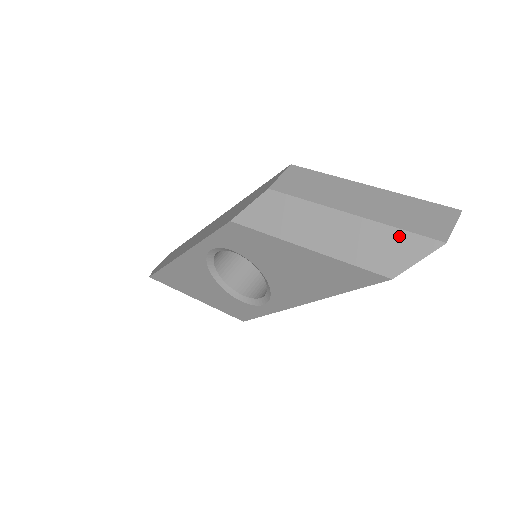
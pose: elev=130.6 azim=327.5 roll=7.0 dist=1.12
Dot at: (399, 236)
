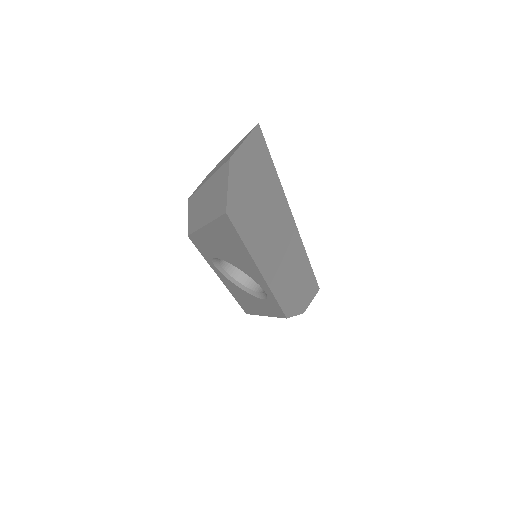
Dot at: (219, 176)
